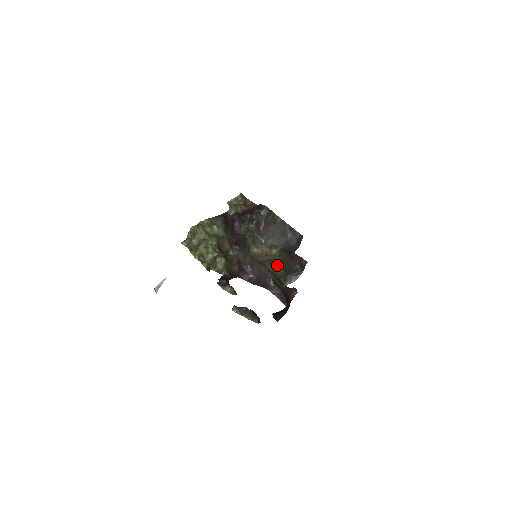
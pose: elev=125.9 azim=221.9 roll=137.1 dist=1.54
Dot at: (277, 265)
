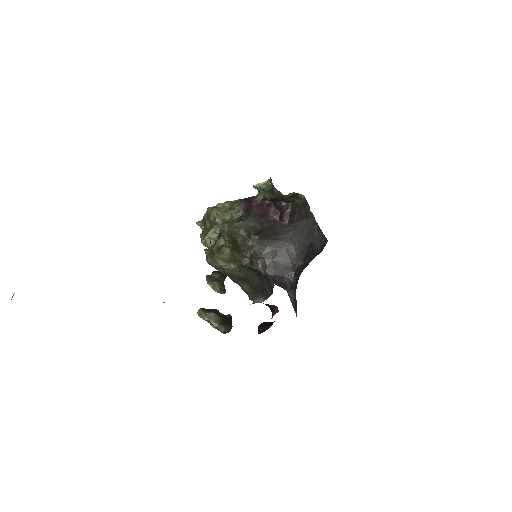
Dot at: (240, 280)
